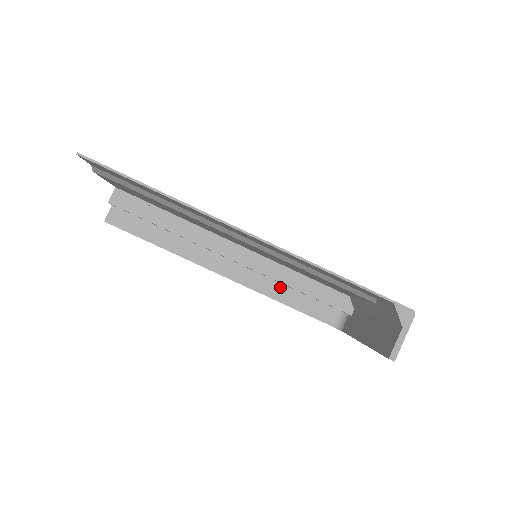
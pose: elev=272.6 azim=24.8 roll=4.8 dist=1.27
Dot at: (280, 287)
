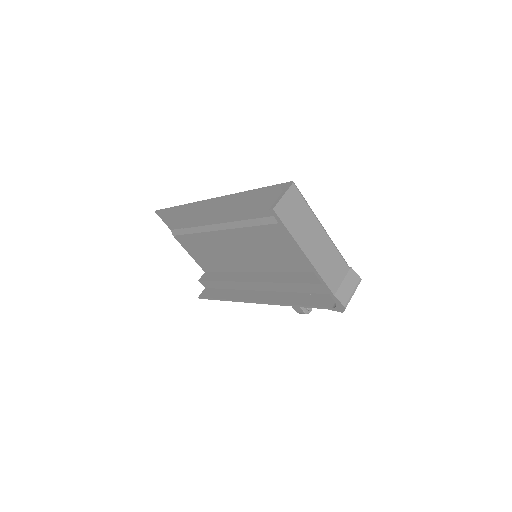
Dot at: (294, 295)
